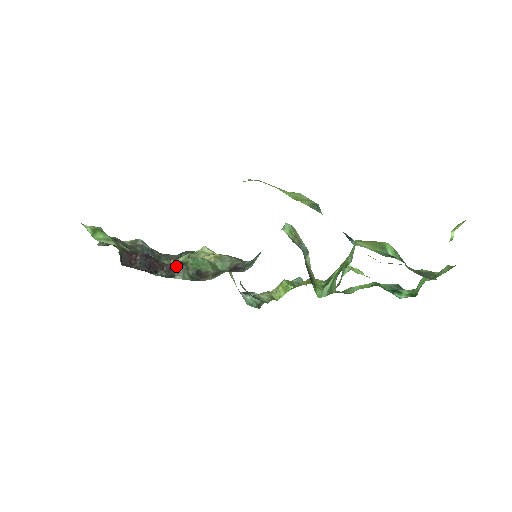
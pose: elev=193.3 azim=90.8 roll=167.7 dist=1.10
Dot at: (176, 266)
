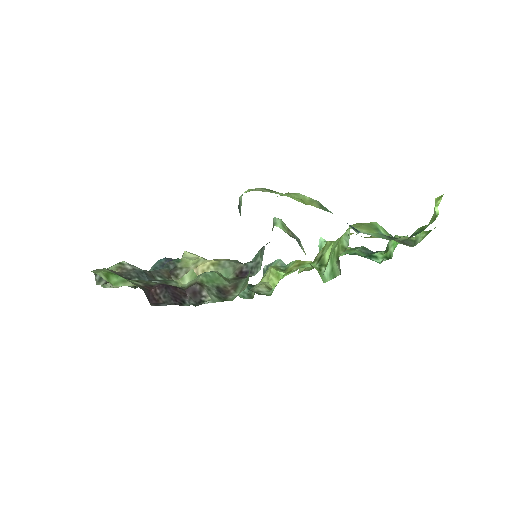
Dot at: (198, 289)
